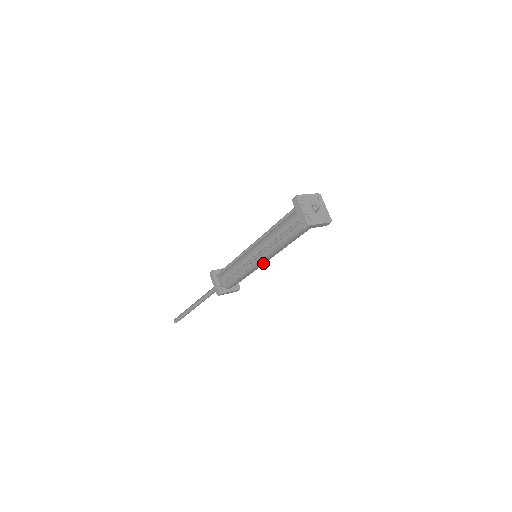
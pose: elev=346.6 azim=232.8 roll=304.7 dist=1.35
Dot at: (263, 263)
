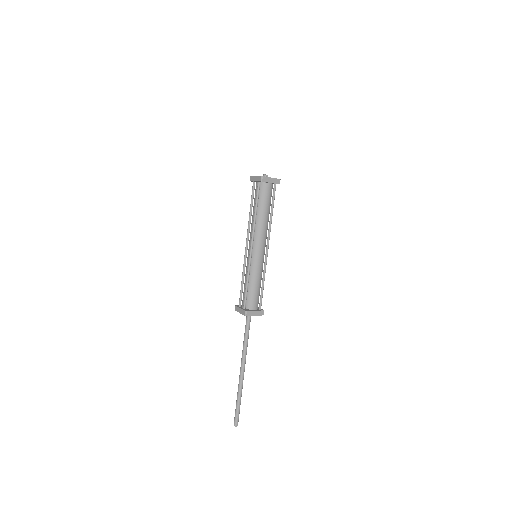
Dot at: (265, 263)
